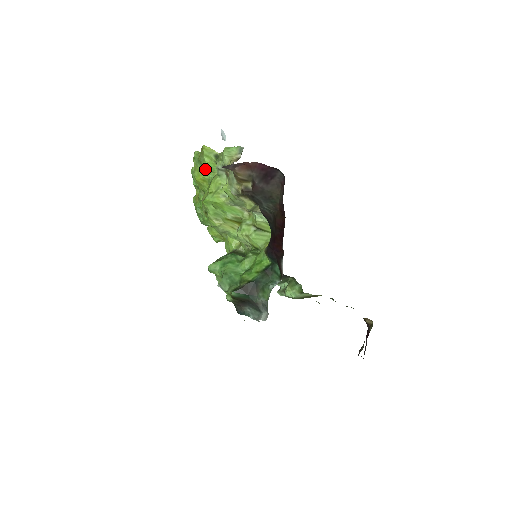
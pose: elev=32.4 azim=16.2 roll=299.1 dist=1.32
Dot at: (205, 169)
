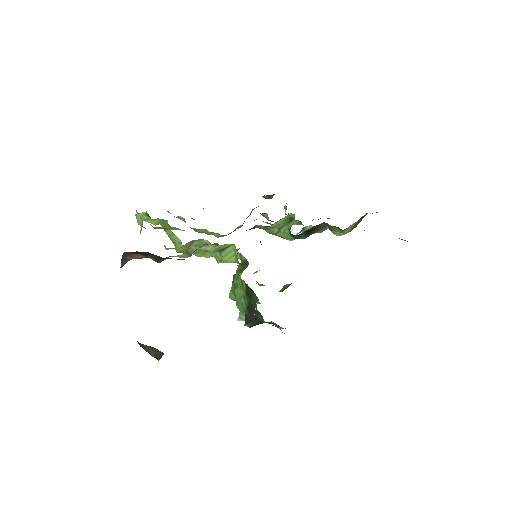
Dot at: occluded
